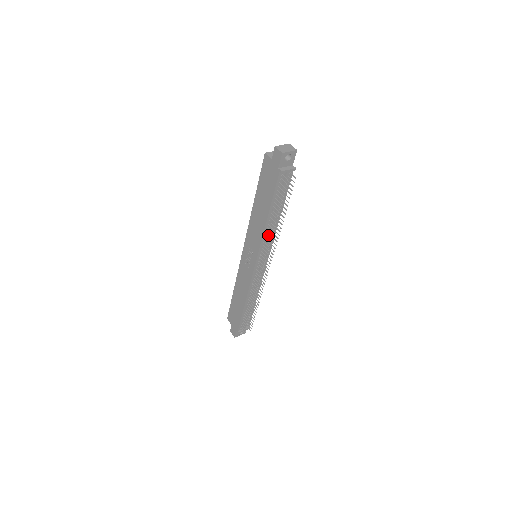
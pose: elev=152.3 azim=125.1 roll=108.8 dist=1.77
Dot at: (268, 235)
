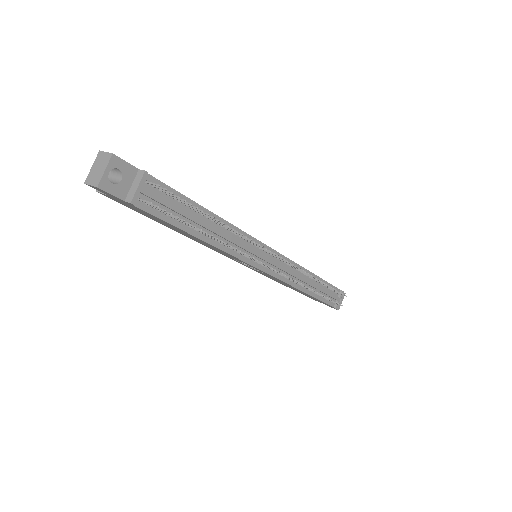
Dot at: (232, 244)
